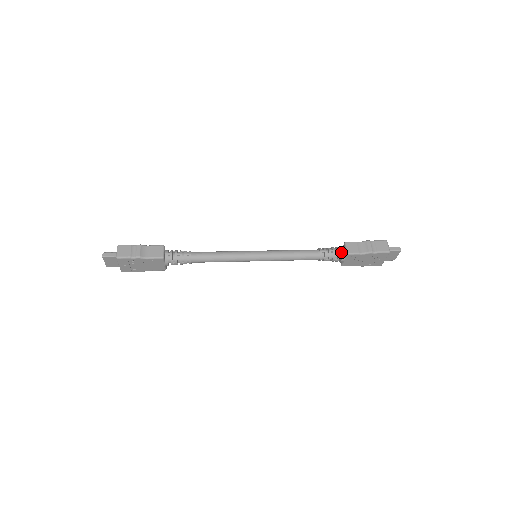
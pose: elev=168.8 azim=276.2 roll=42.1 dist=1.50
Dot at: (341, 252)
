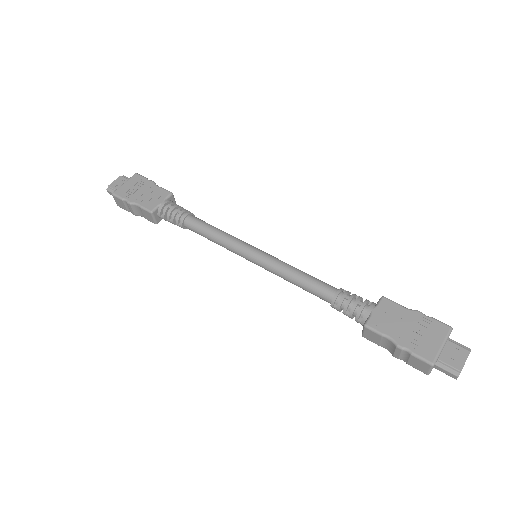
Dot at: (362, 321)
